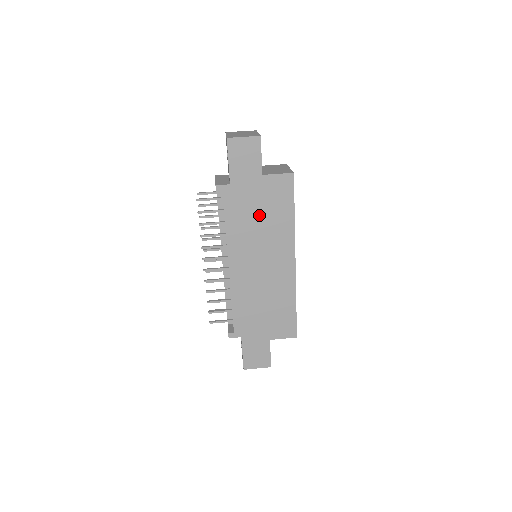
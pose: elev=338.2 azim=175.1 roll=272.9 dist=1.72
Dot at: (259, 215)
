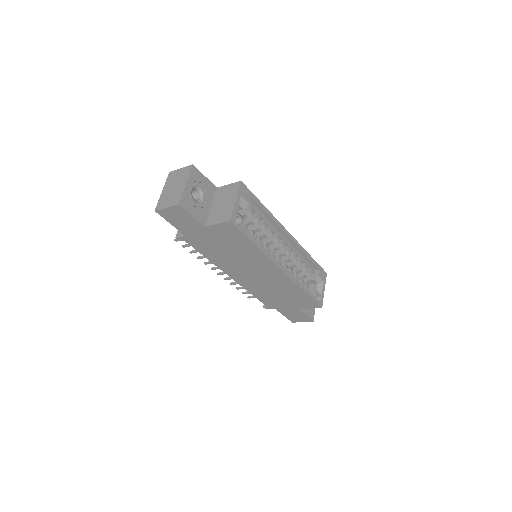
Dot at: (226, 249)
